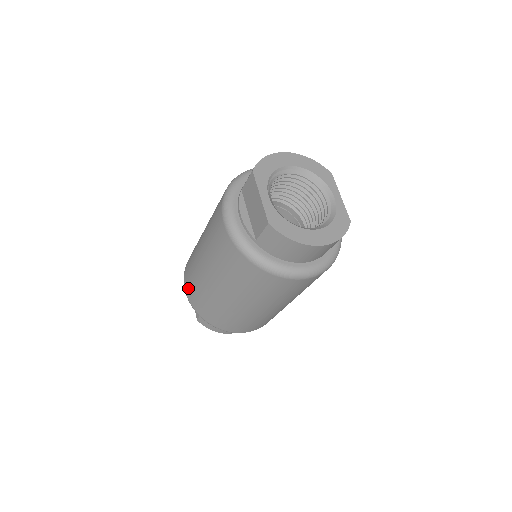
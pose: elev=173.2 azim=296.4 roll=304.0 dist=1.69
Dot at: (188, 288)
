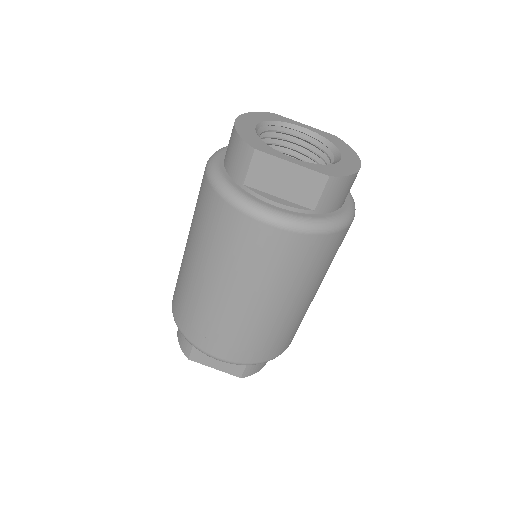
Dot at: (229, 351)
